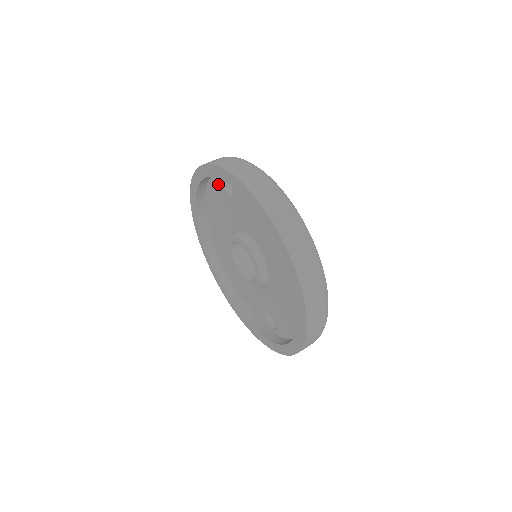
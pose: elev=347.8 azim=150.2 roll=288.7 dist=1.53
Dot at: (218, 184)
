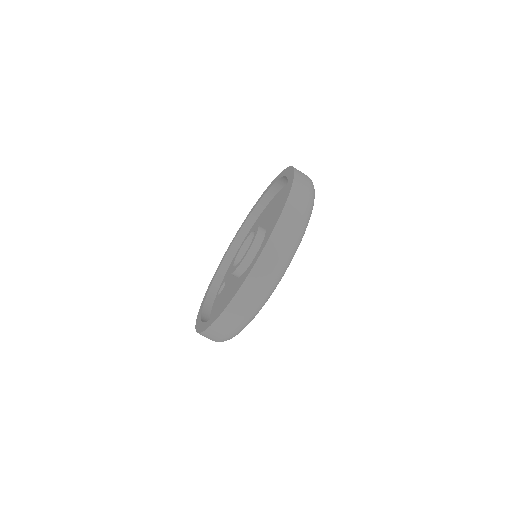
Dot at: occluded
